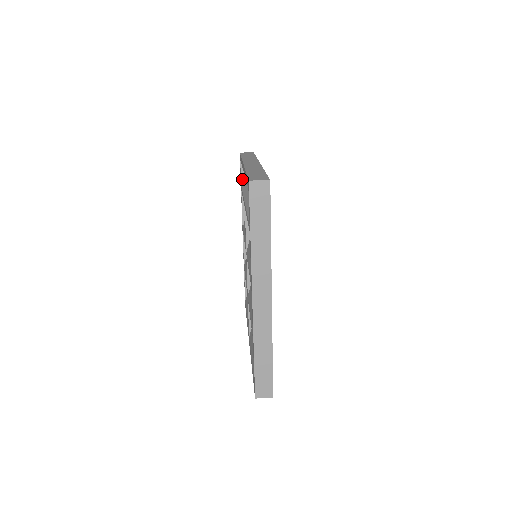
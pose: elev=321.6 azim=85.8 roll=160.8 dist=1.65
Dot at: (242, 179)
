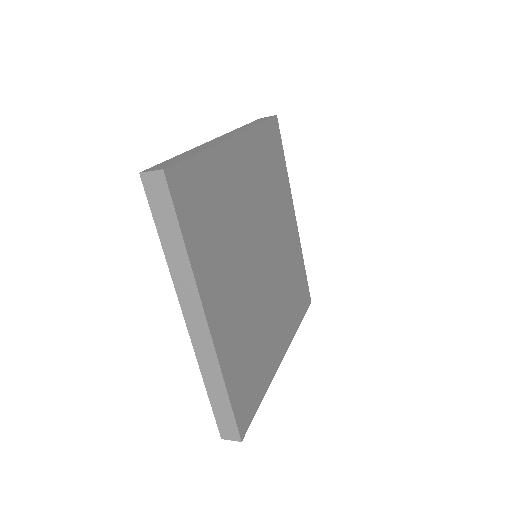
Dot at: occluded
